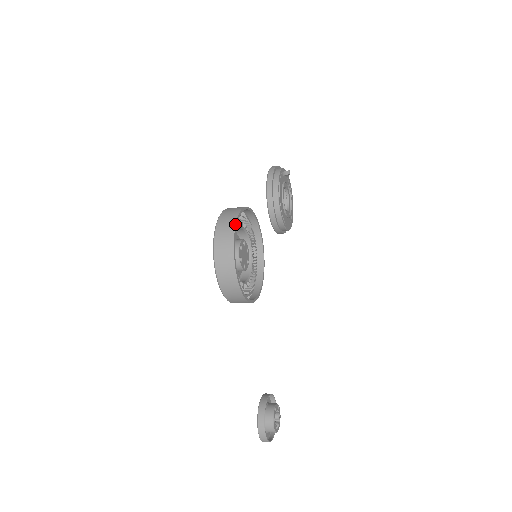
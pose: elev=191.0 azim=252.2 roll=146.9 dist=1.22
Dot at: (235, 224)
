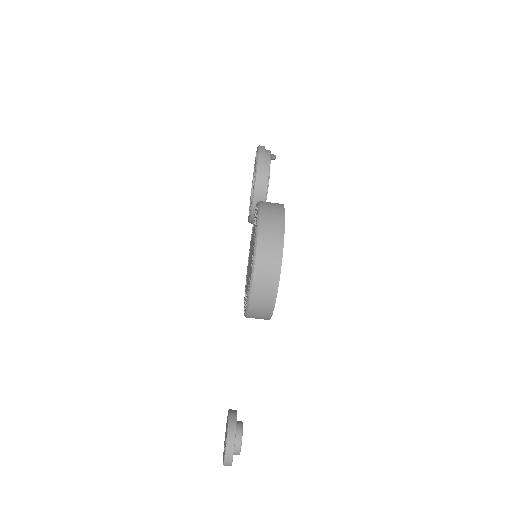
Dot at: (284, 228)
